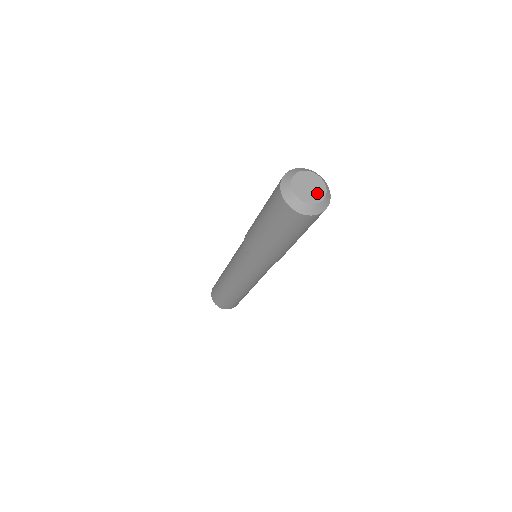
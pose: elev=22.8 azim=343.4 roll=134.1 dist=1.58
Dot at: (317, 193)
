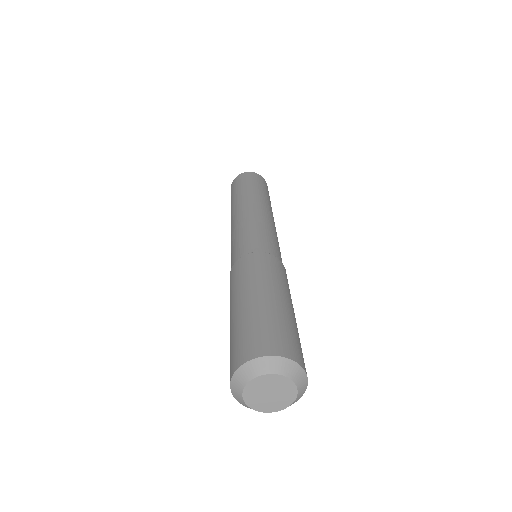
Dot at: (284, 396)
